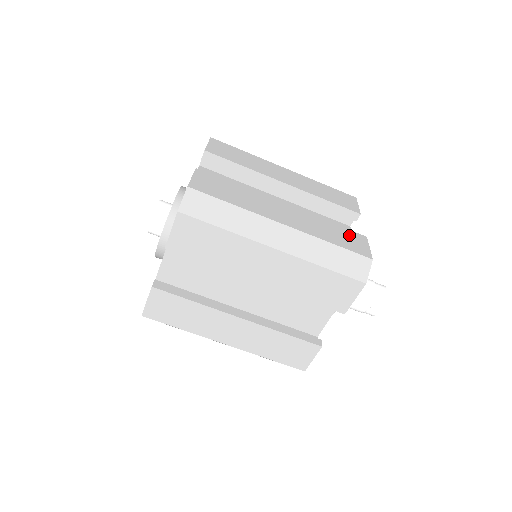
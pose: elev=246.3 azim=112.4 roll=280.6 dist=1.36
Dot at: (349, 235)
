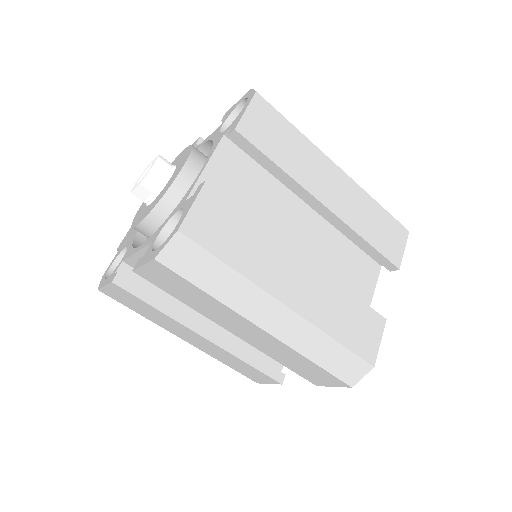
Dot at: (365, 319)
